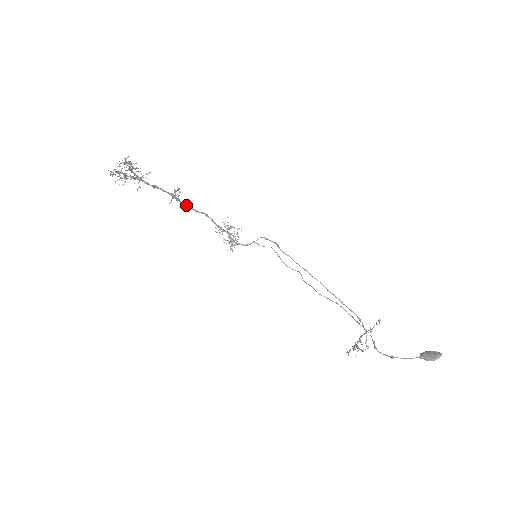
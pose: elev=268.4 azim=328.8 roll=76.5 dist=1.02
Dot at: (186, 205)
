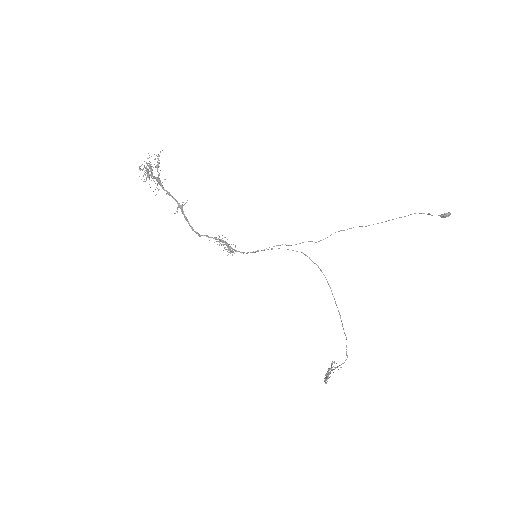
Dot at: (187, 219)
